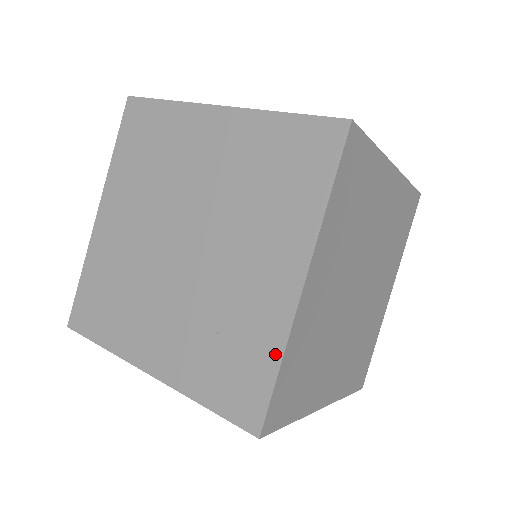
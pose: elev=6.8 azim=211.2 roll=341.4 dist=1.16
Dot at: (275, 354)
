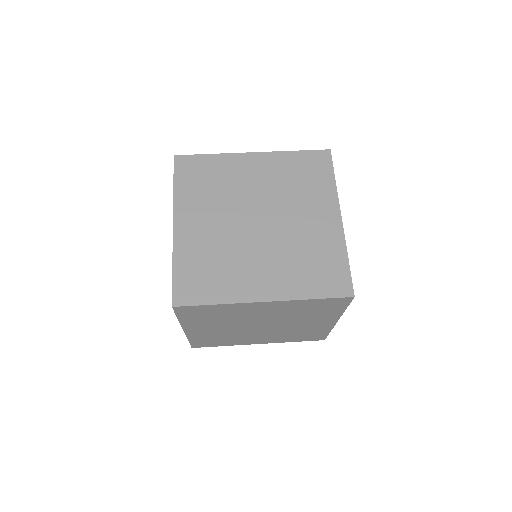
Dot at: occluded
